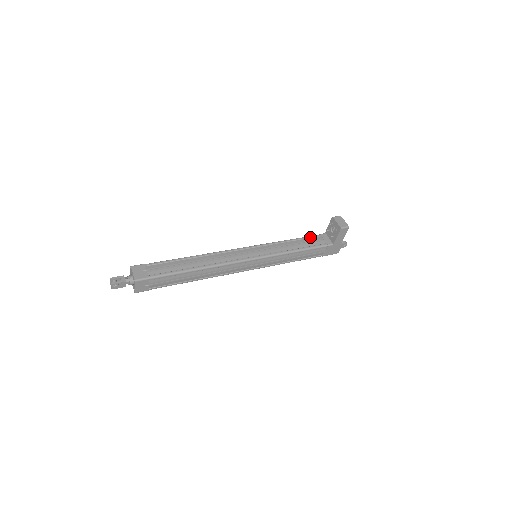
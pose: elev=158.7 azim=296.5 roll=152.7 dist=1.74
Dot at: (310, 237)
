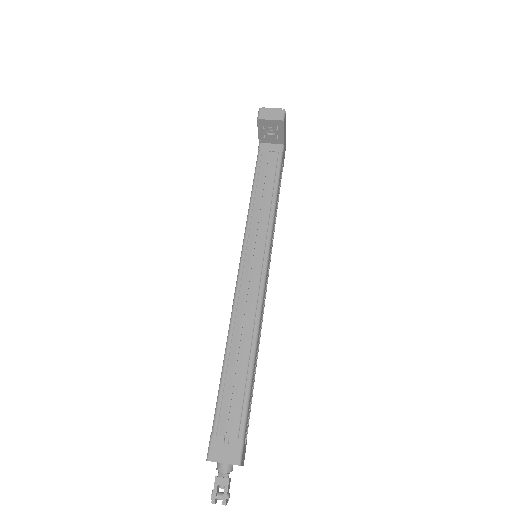
Dot at: (259, 167)
